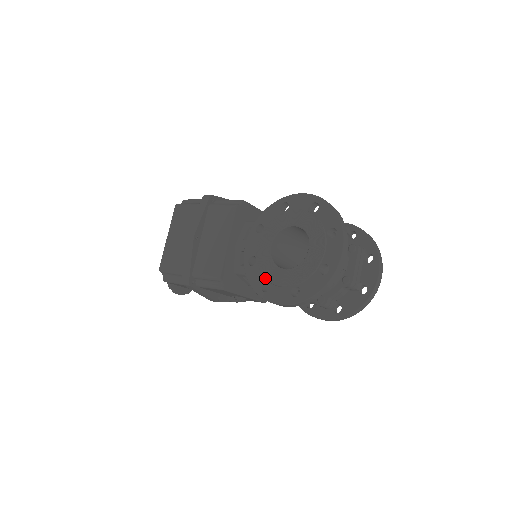
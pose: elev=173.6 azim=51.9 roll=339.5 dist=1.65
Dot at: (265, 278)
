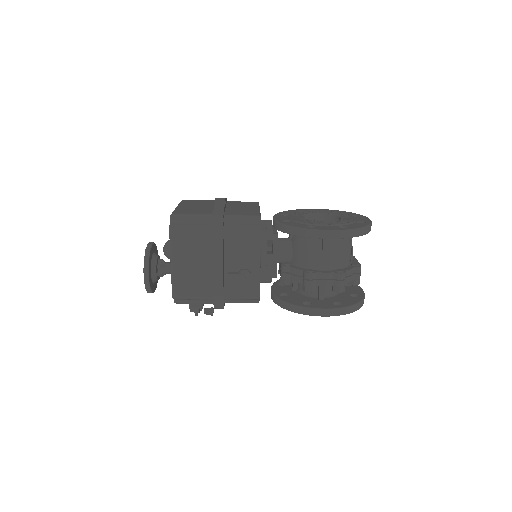
Dot at: (308, 223)
